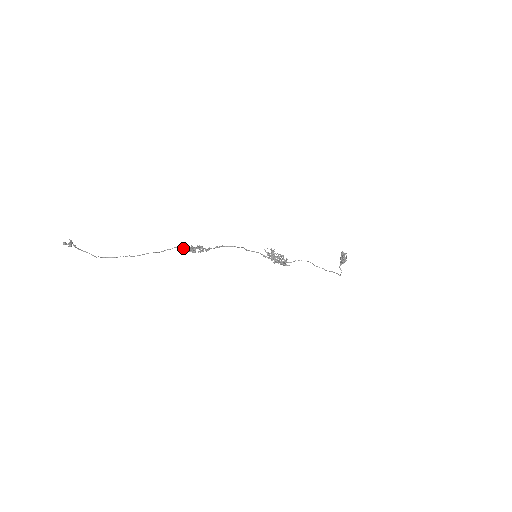
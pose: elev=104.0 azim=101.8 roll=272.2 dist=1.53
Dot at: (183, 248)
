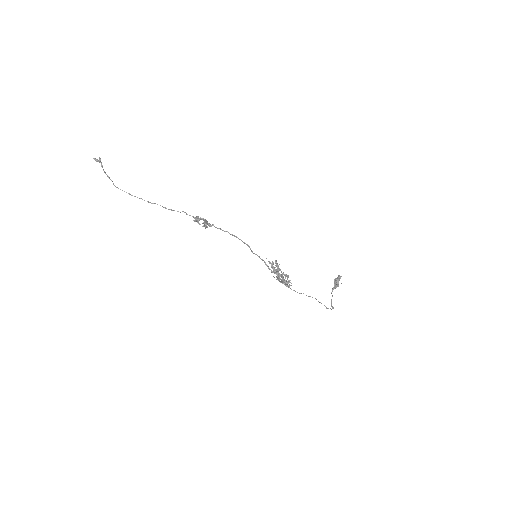
Dot at: occluded
